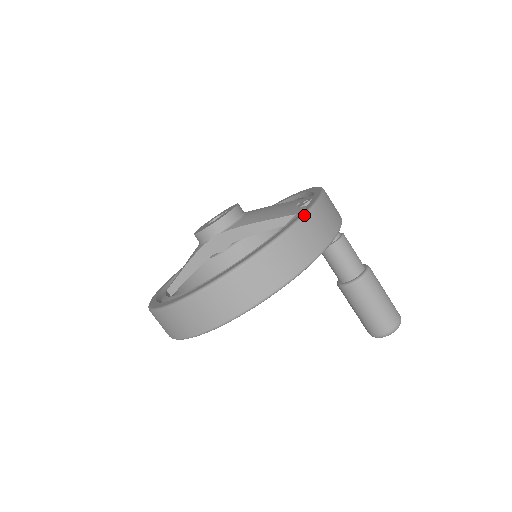
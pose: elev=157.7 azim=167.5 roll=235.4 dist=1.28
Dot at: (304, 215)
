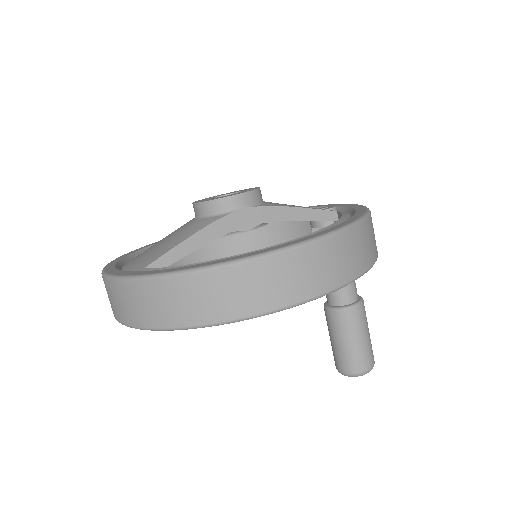
Dot at: occluded
